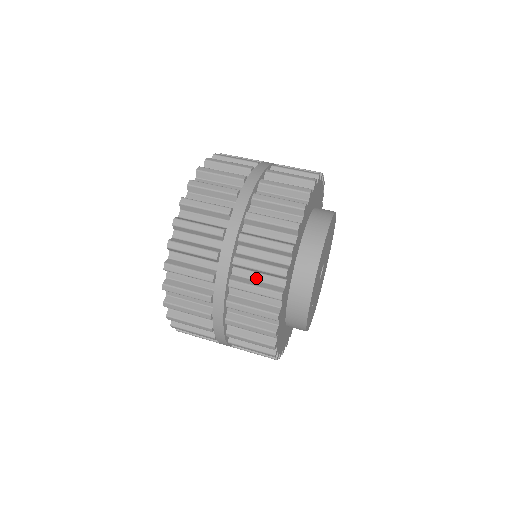
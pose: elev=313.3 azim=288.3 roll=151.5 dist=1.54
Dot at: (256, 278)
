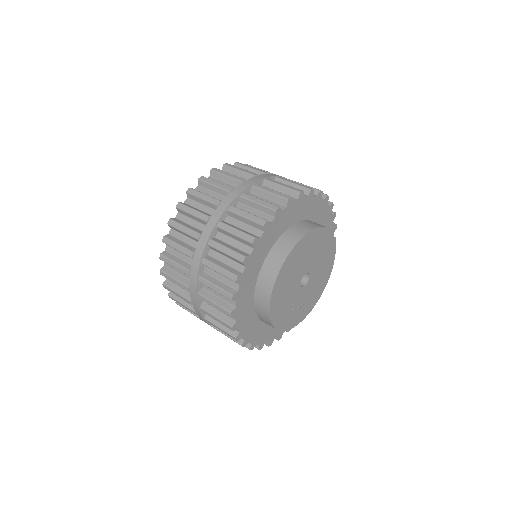
Dot at: occluded
